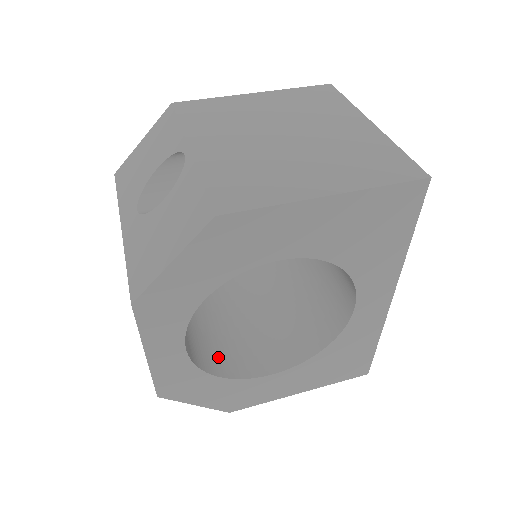
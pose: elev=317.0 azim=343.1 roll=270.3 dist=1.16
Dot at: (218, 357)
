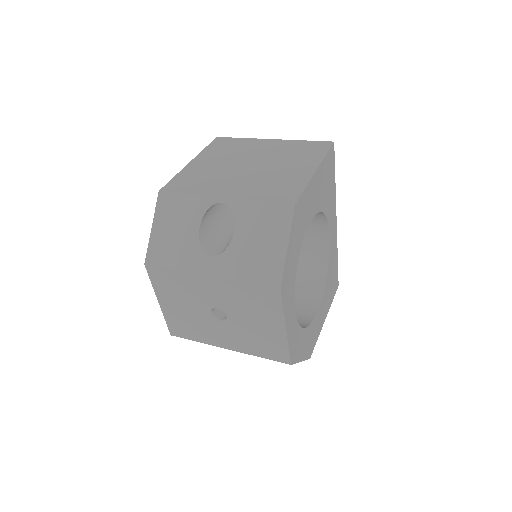
Dot at: occluded
